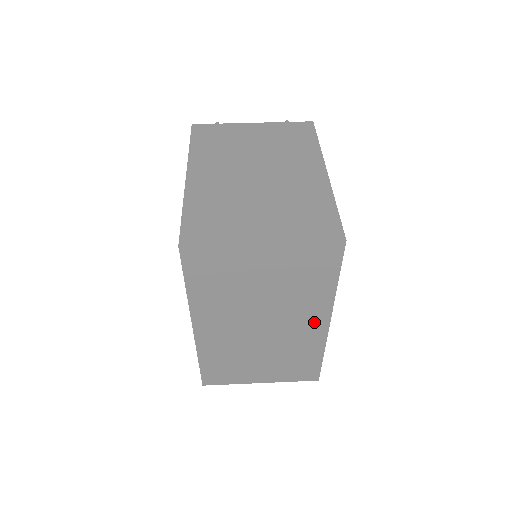
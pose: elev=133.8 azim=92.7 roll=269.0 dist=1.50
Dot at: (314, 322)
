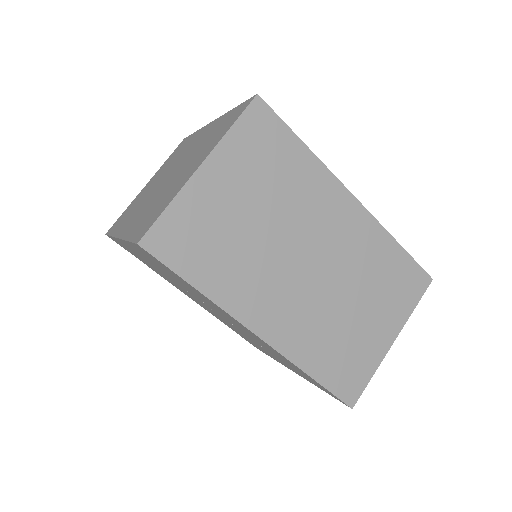
Dot at: (342, 211)
